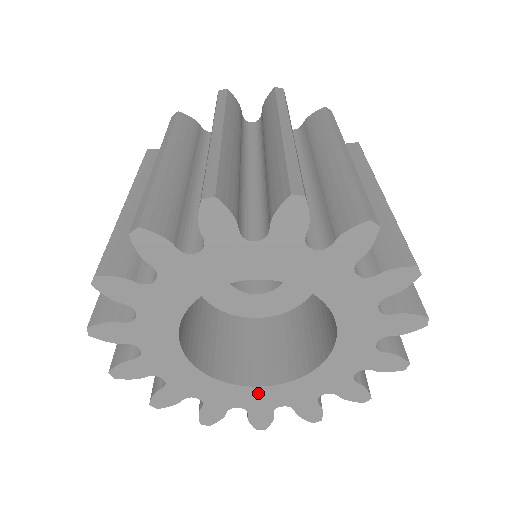
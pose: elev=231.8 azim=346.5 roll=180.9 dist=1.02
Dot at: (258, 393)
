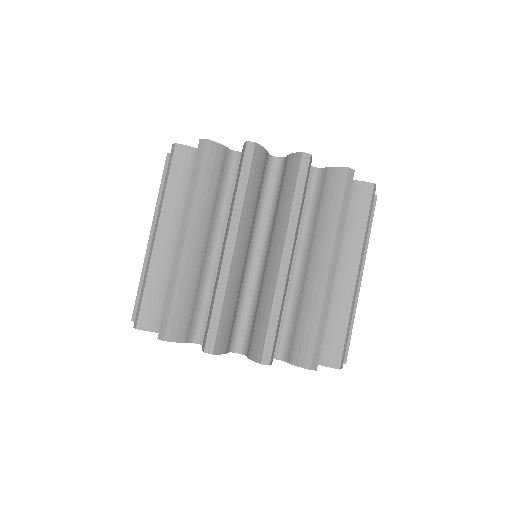
Dot at: occluded
